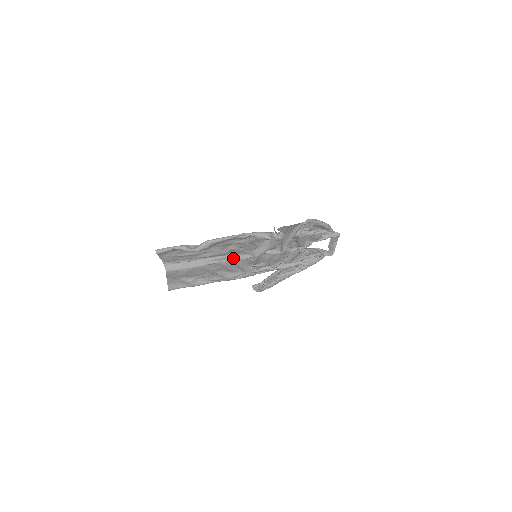
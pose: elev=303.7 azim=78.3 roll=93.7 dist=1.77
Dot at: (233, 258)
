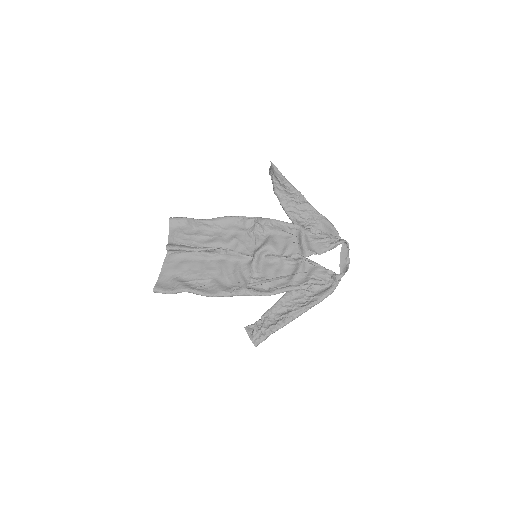
Dot at: (232, 251)
